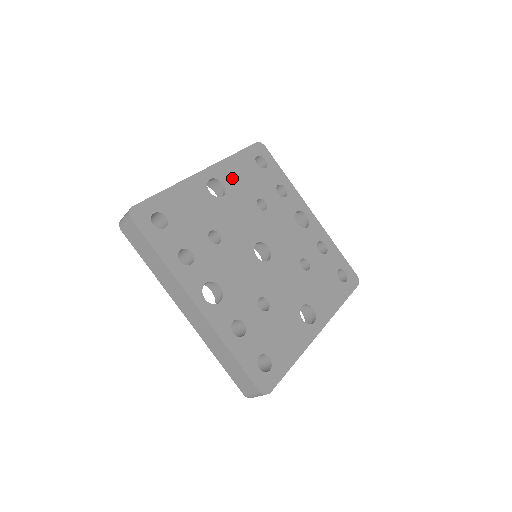
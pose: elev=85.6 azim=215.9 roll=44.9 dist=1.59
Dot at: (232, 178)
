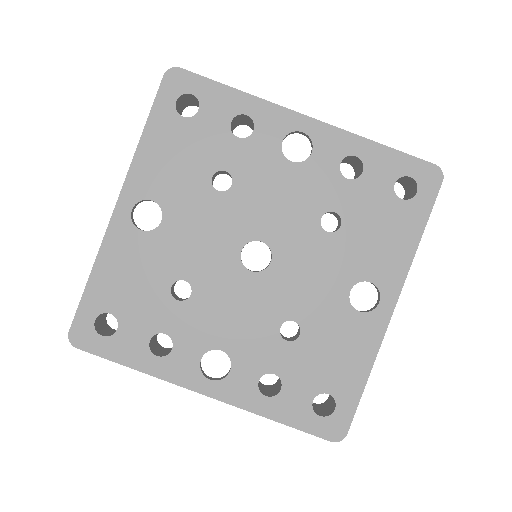
Dot at: (159, 179)
